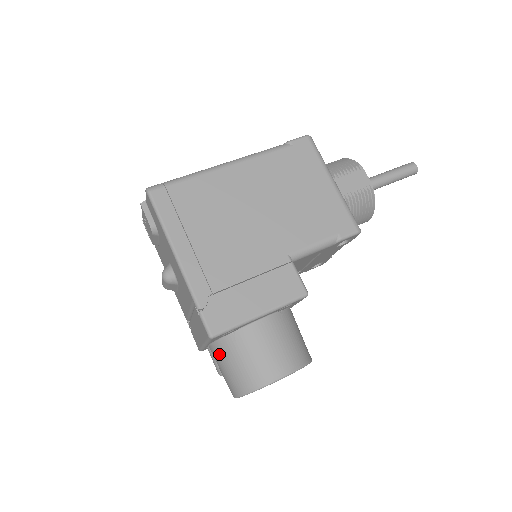
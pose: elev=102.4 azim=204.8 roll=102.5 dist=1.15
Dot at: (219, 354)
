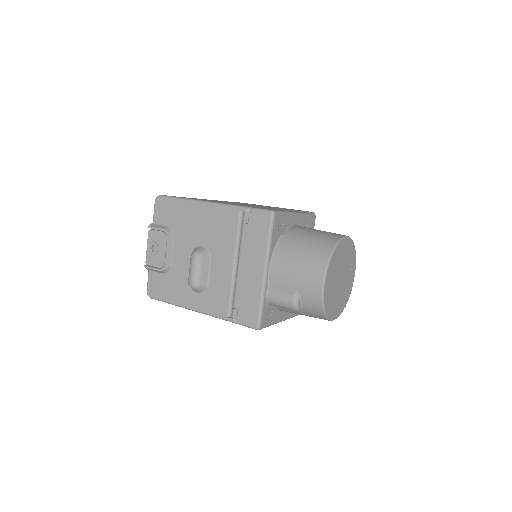
Dot at: (284, 257)
